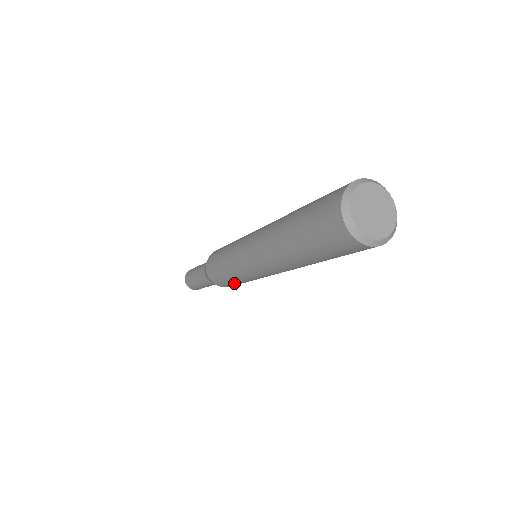
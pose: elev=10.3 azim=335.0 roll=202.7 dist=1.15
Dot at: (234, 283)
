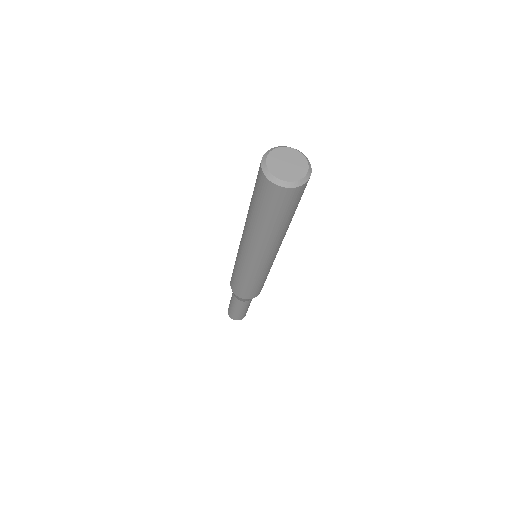
Dot at: (263, 284)
